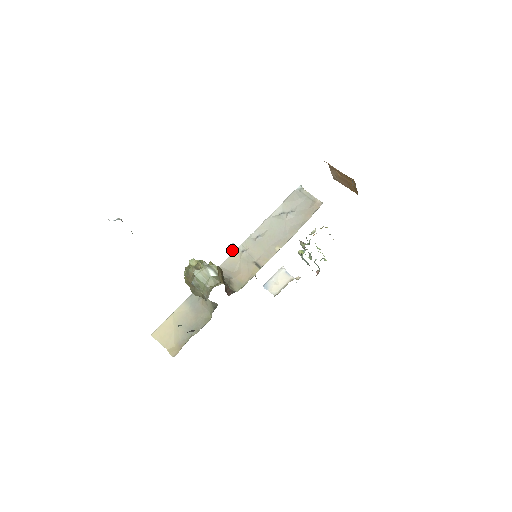
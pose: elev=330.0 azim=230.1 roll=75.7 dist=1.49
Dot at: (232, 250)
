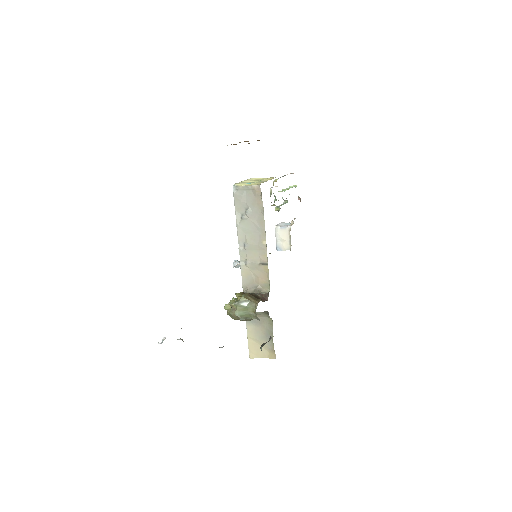
Dot at: (238, 265)
